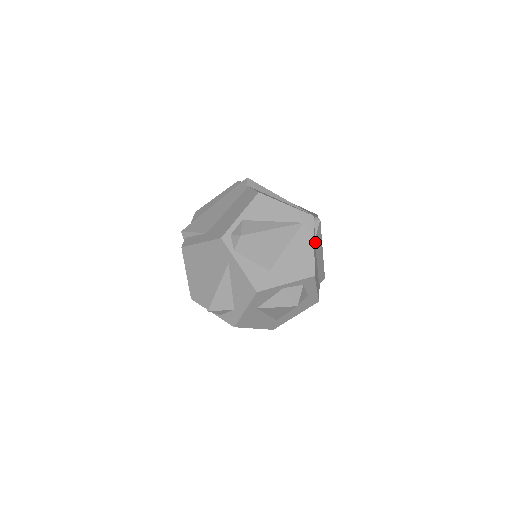
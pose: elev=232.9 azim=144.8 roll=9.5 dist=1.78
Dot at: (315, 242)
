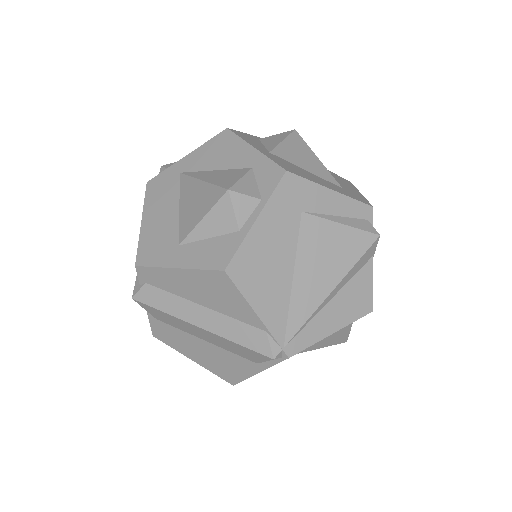
Dot at: occluded
